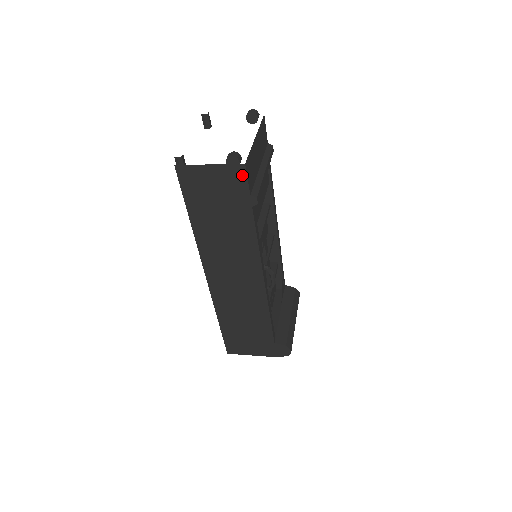
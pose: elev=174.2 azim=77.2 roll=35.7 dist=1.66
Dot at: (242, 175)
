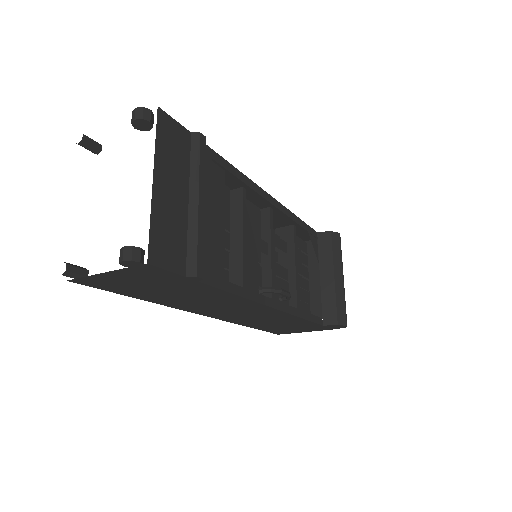
Dot at: (155, 269)
